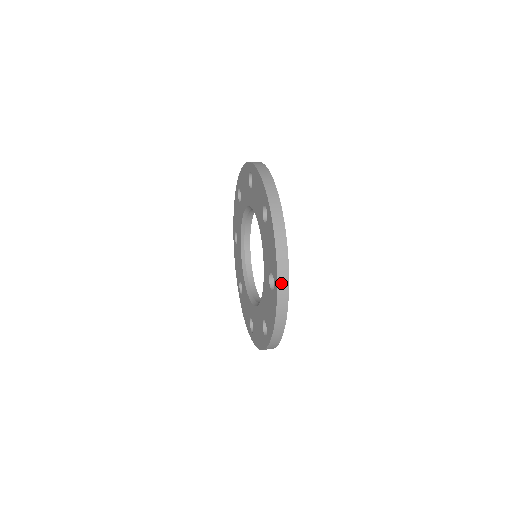
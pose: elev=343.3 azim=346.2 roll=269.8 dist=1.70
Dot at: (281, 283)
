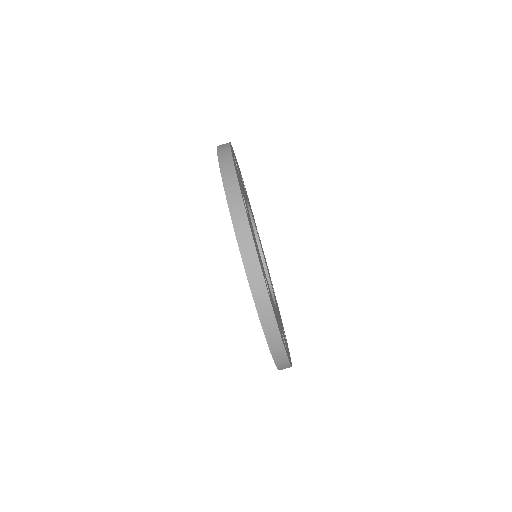
Dot at: (257, 292)
